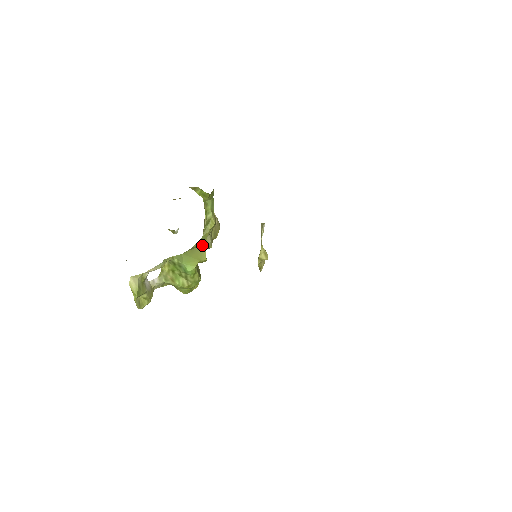
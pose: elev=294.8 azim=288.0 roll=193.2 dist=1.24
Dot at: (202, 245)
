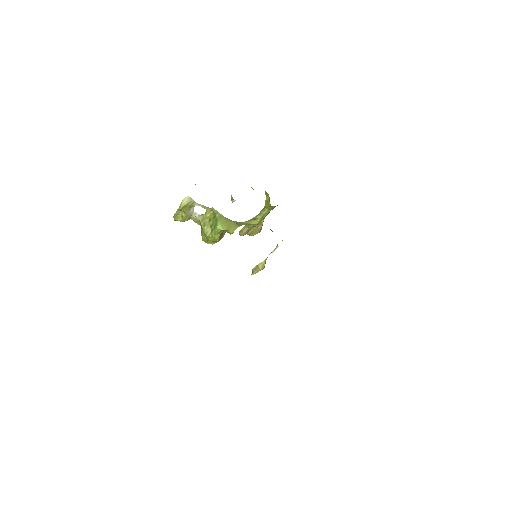
Dot at: (238, 225)
